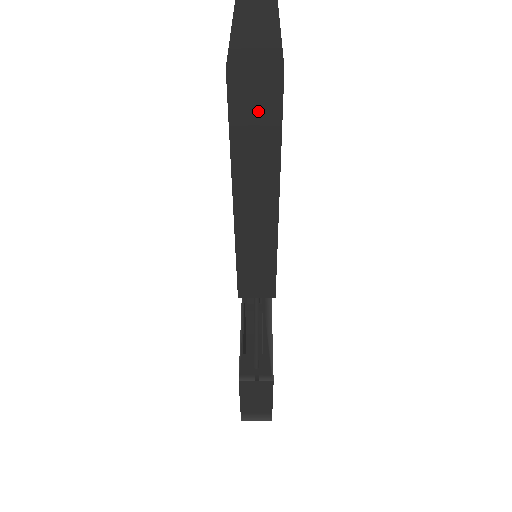
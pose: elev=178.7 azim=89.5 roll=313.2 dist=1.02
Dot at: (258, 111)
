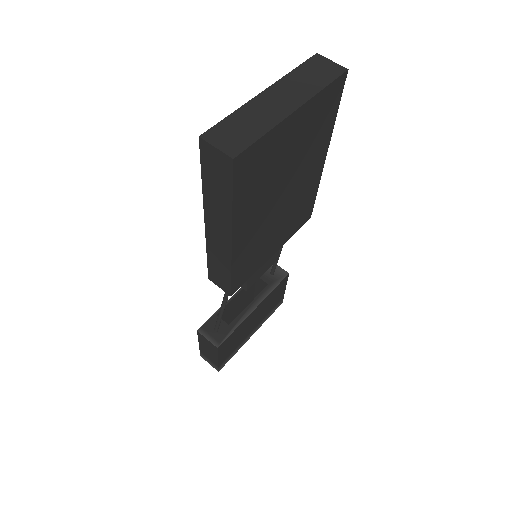
Dot at: (218, 174)
